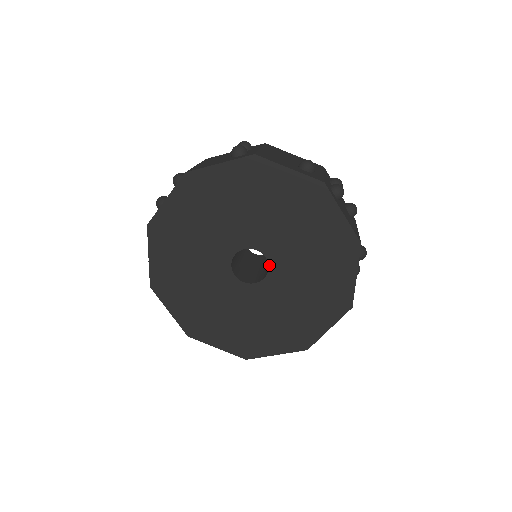
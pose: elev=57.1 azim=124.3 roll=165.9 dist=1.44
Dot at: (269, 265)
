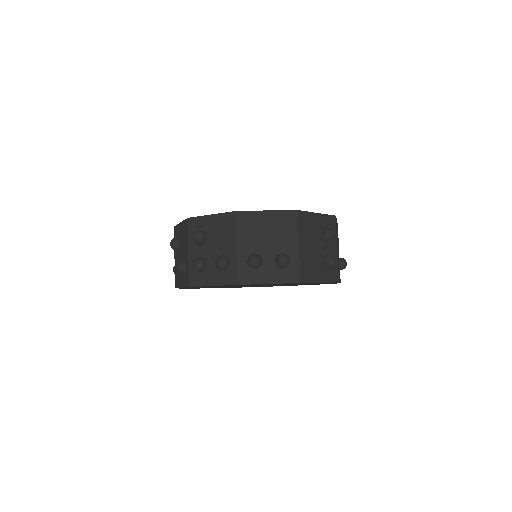
Dot at: occluded
